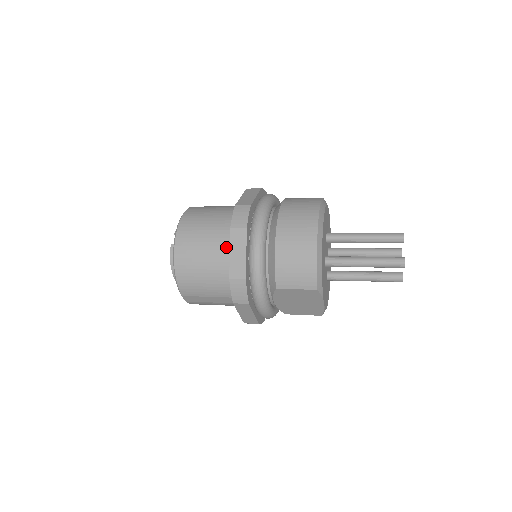
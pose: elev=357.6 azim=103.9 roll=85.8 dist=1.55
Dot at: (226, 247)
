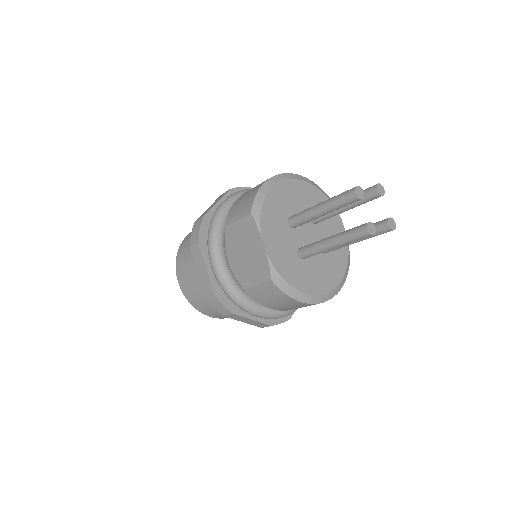
Dot at: occluded
